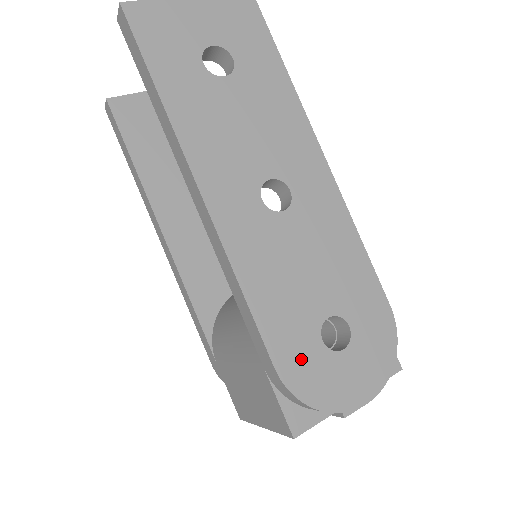
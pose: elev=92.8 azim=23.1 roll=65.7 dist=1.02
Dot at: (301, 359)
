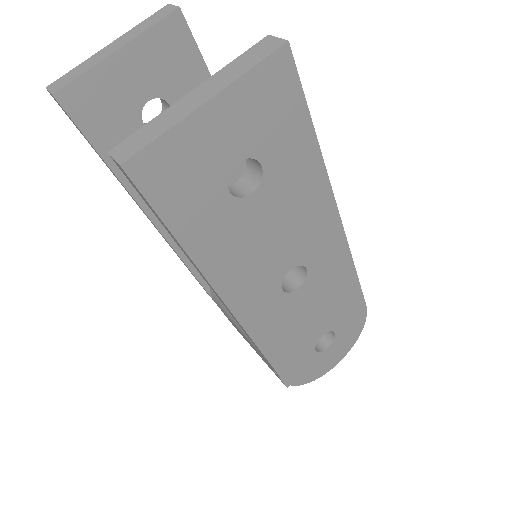
Dot at: (300, 367)
